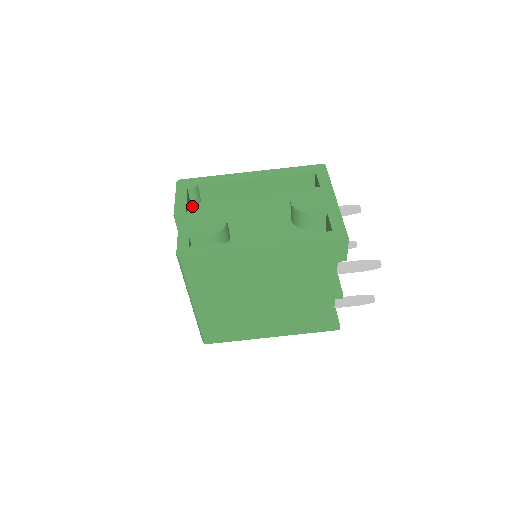
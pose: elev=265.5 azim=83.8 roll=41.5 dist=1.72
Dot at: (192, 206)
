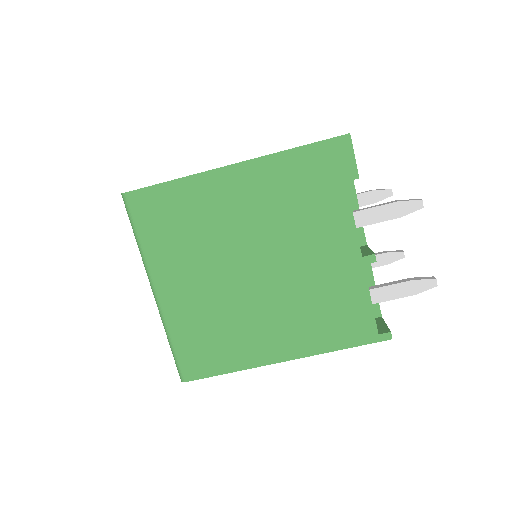
Dot at: occluded
